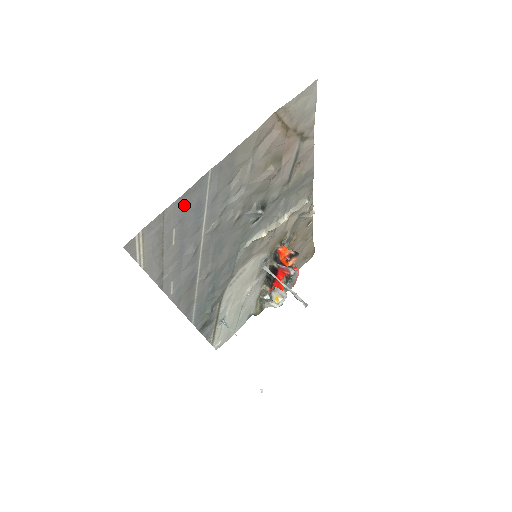
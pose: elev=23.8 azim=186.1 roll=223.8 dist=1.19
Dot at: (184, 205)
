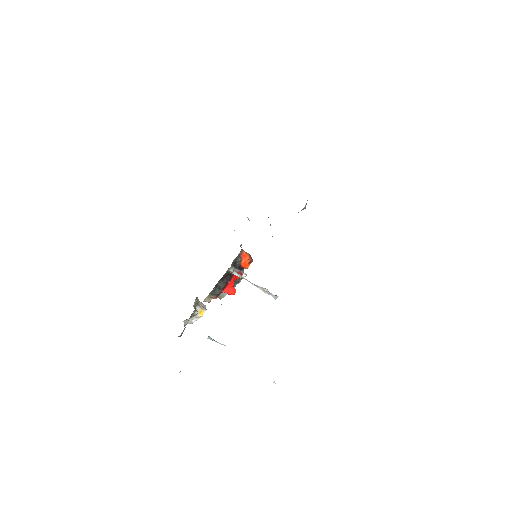
Dot at: occluded
